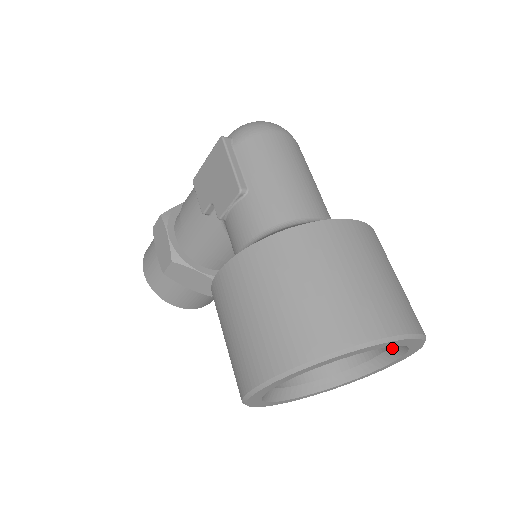
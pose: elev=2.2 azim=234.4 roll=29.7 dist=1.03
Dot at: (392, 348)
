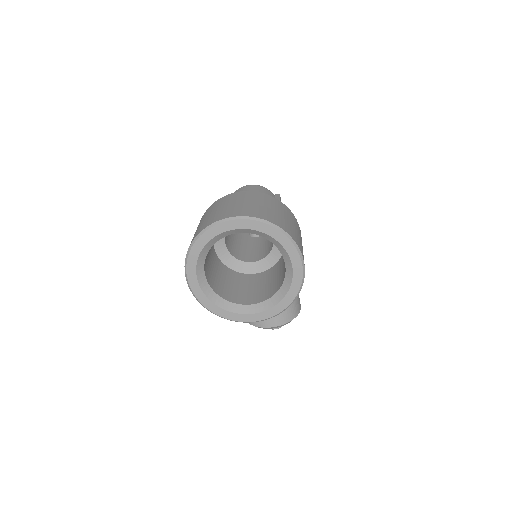
Dot at: (277, 246)
